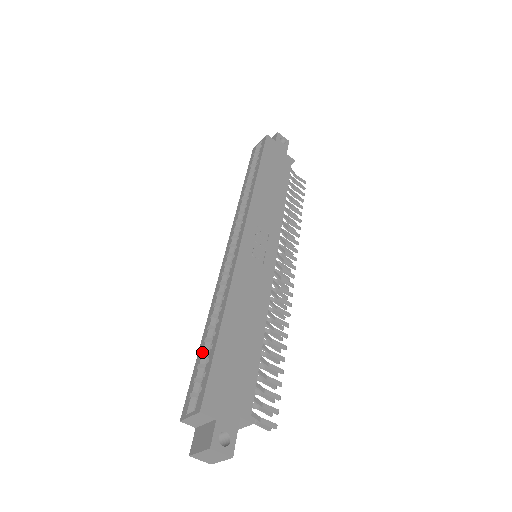
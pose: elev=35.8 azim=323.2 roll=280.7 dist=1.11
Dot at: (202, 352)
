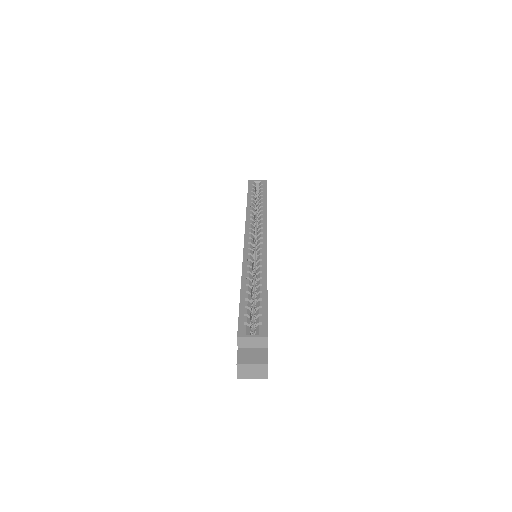
Dot at: (245, 299)
